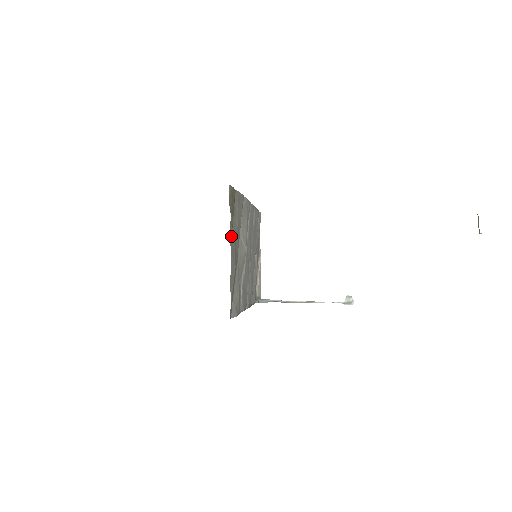
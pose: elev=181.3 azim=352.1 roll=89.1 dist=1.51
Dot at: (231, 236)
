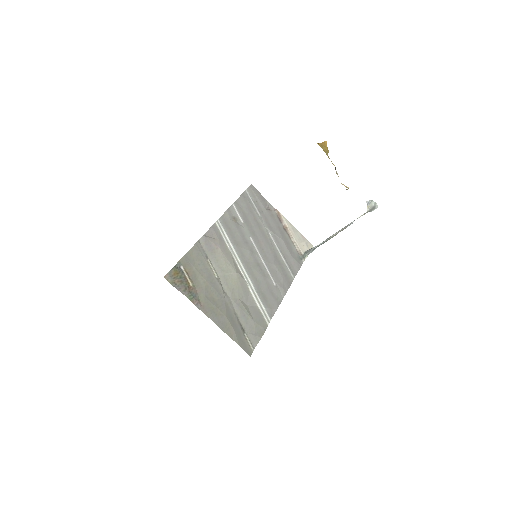
Dot at: (200, 305)
